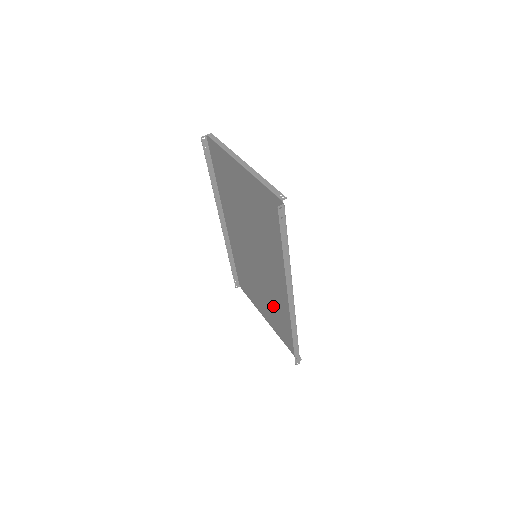
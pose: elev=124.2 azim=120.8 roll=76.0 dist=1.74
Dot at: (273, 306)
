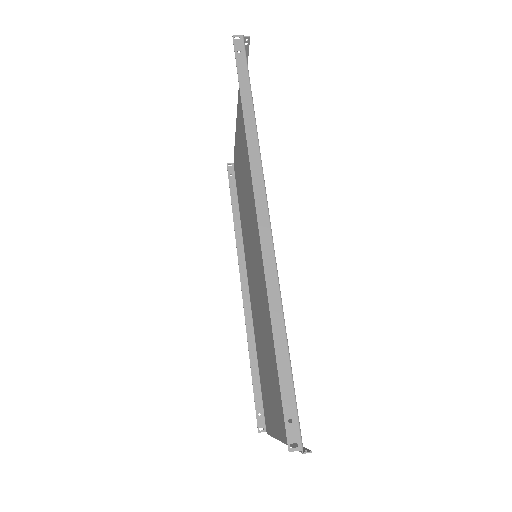
Dot at: (272, 341)
